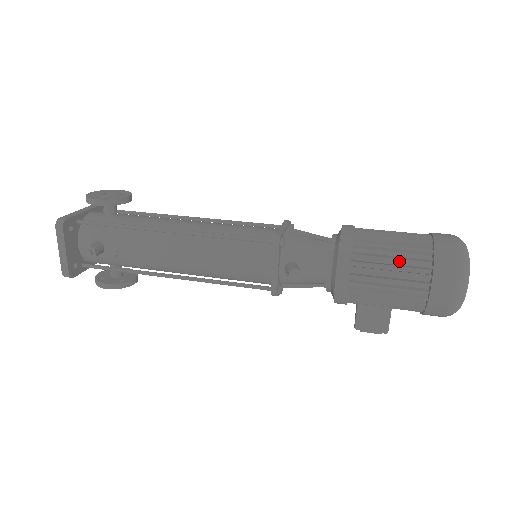
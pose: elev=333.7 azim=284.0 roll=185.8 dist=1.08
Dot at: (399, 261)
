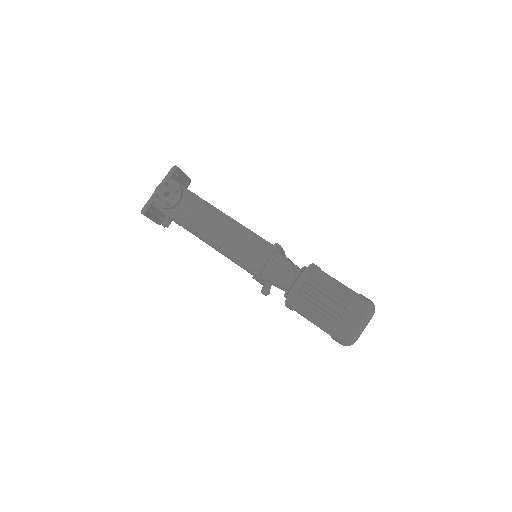
Dot at: (319, 318)
